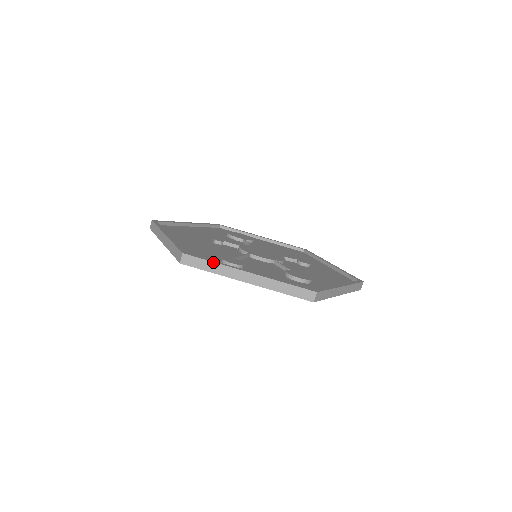
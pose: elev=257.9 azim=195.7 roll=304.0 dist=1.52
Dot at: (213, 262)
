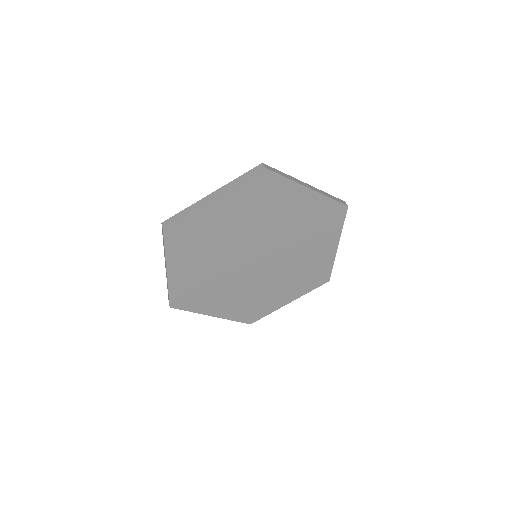
Dot at: (283, 173)
